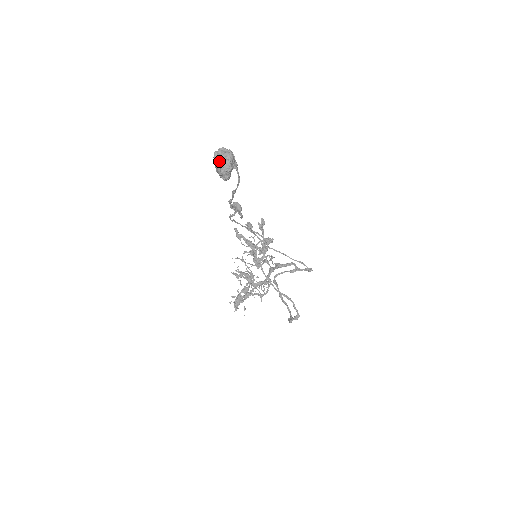
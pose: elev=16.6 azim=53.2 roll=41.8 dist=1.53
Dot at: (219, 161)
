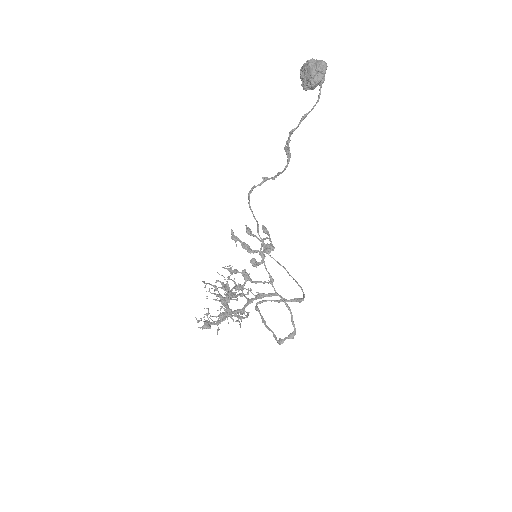
Dot at: (315, 63)
